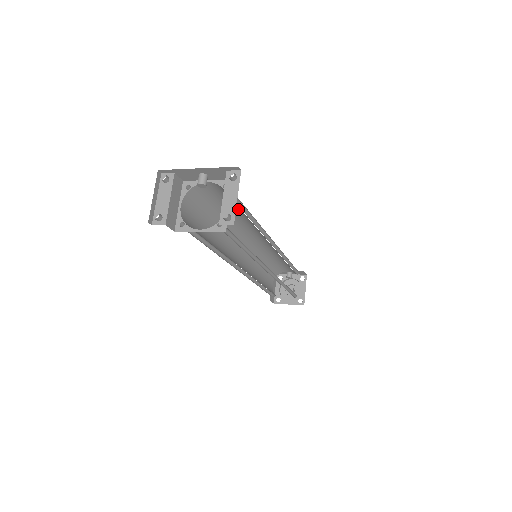
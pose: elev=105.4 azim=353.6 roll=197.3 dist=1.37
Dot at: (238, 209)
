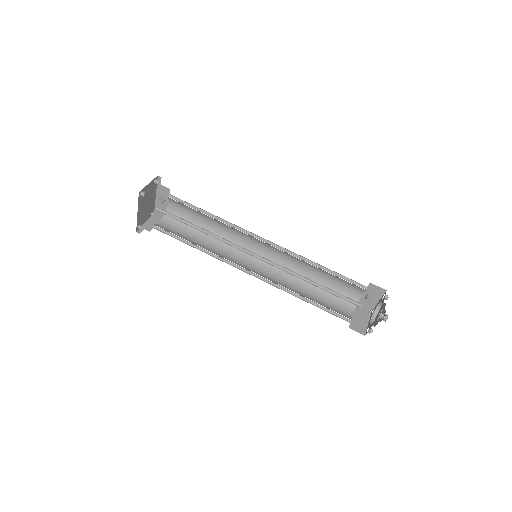
Dot at: (204, 215)
